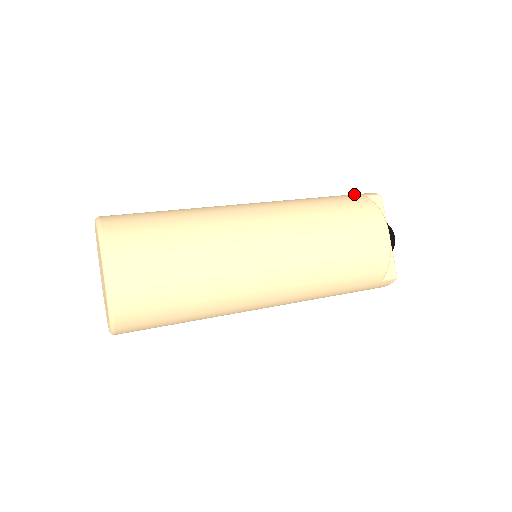
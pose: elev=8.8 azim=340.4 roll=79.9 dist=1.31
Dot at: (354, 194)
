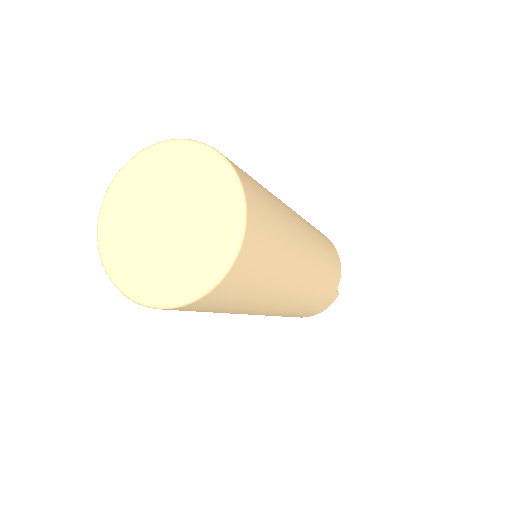
Dot at: occluded
